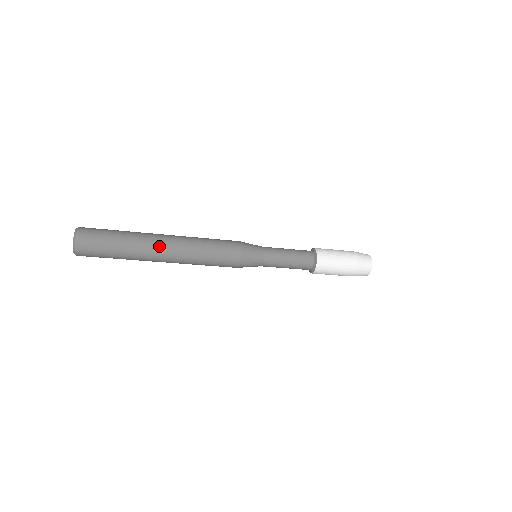
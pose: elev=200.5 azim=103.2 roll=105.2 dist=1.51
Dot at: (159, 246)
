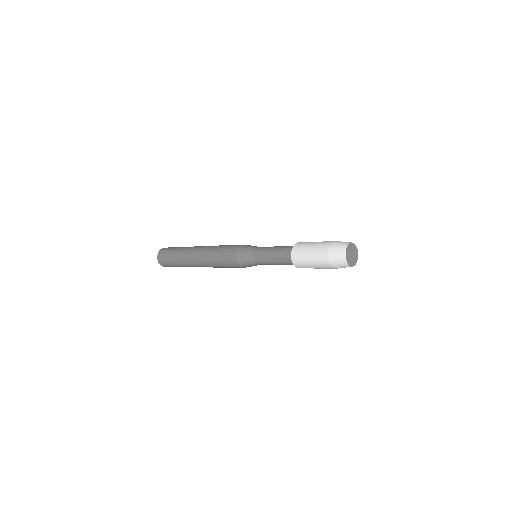
Dot at: (192, 259)
